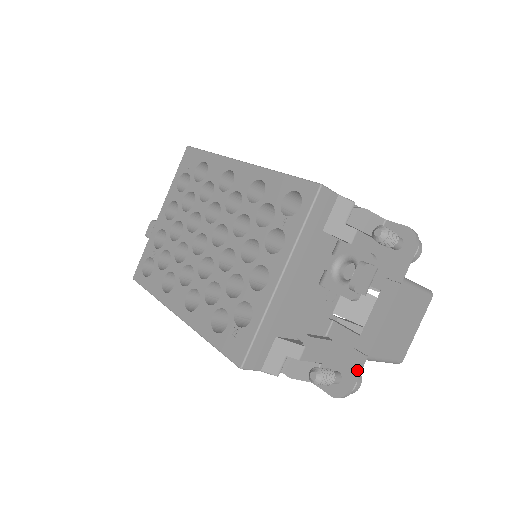
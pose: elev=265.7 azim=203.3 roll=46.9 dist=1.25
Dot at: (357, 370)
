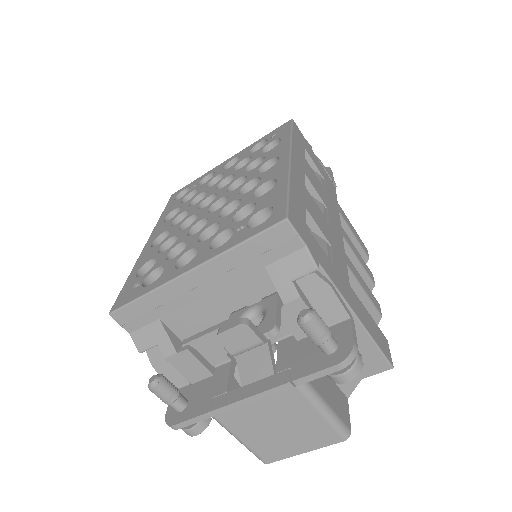
Dot at: (194, 416)
